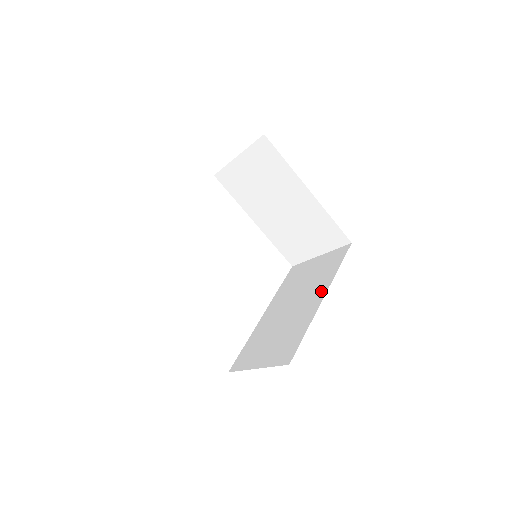
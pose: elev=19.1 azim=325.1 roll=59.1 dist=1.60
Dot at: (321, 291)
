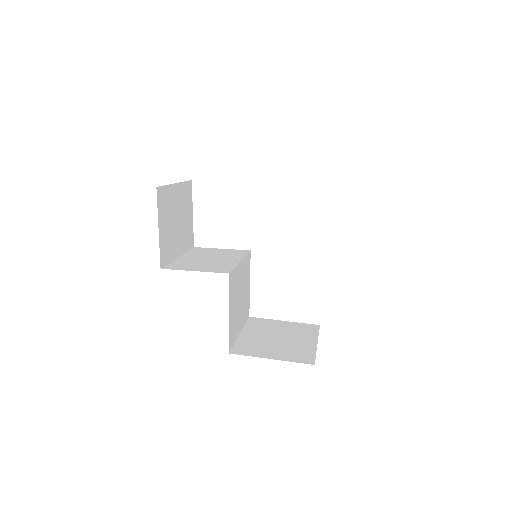
Dot at: occluded
